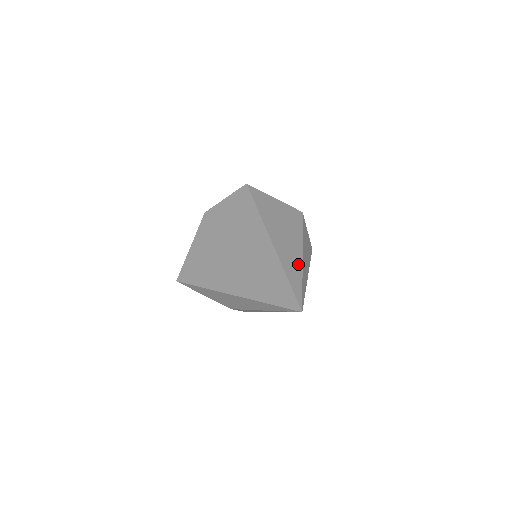
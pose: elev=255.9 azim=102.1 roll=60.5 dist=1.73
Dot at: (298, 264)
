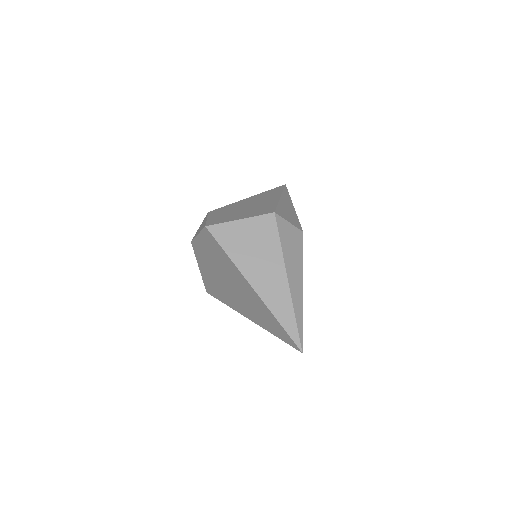
Dot at: (286, 296)
